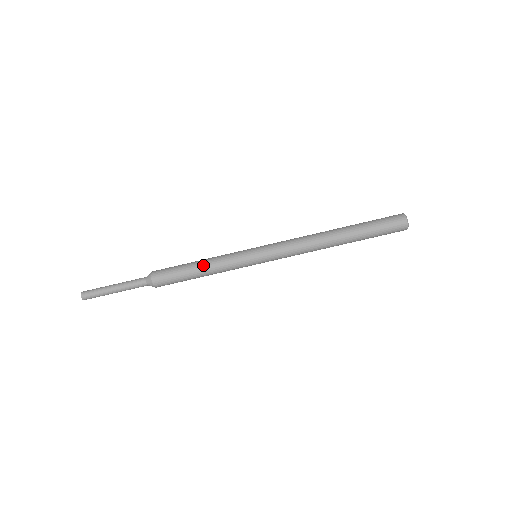
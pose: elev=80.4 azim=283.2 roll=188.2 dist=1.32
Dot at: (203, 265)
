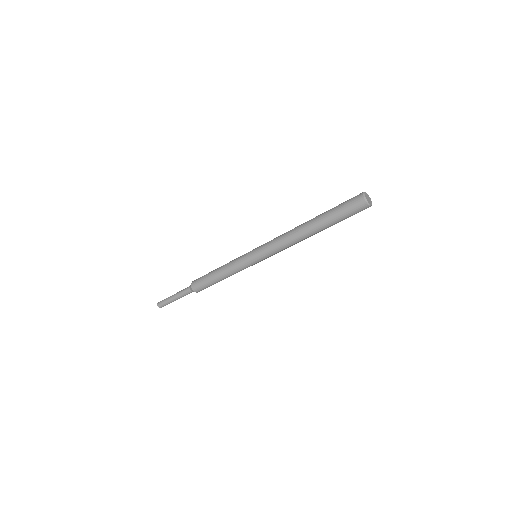
Dot at: (221, 275)
